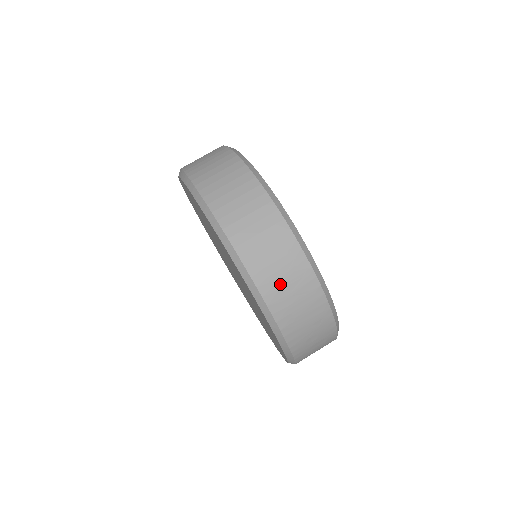
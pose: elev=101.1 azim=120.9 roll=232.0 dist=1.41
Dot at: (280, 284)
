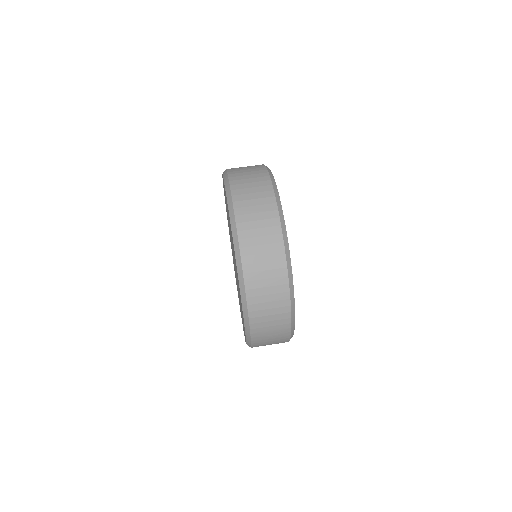
Dot at: (266, 338)
